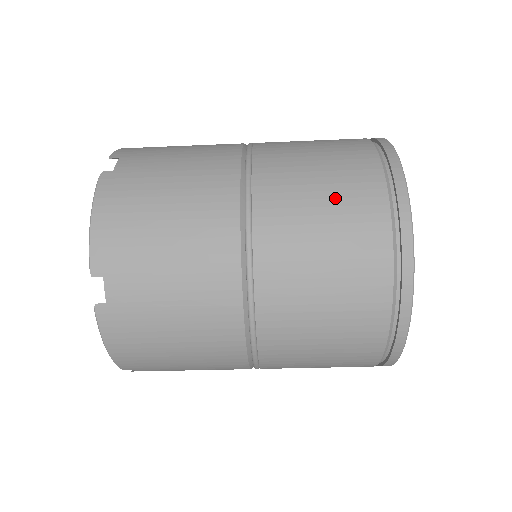
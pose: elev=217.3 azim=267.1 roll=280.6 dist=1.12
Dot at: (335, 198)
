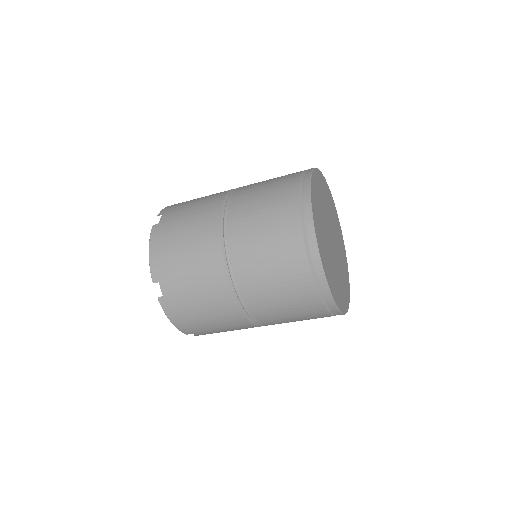
Dot at: (289, 298)
